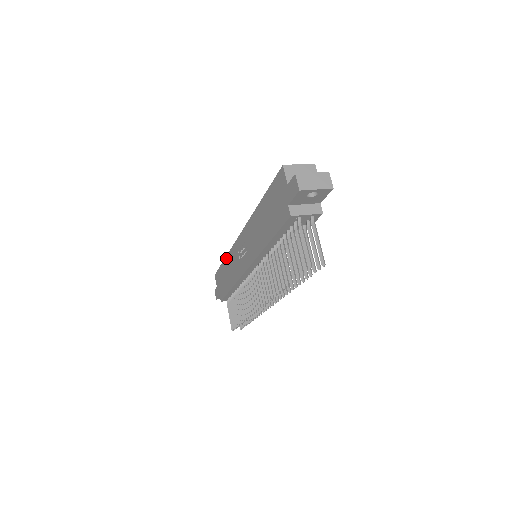
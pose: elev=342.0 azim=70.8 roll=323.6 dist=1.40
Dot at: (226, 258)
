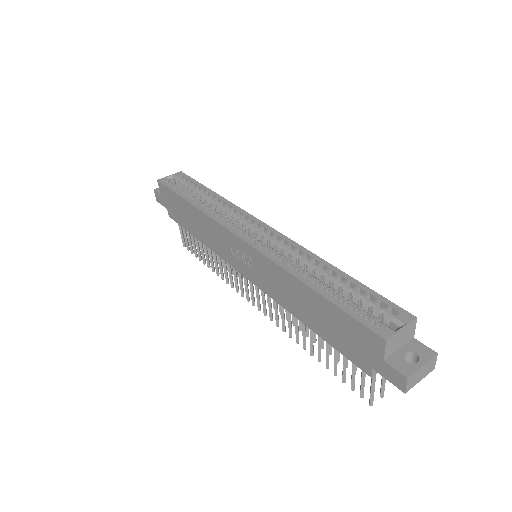
Dot at: (195, 209)
